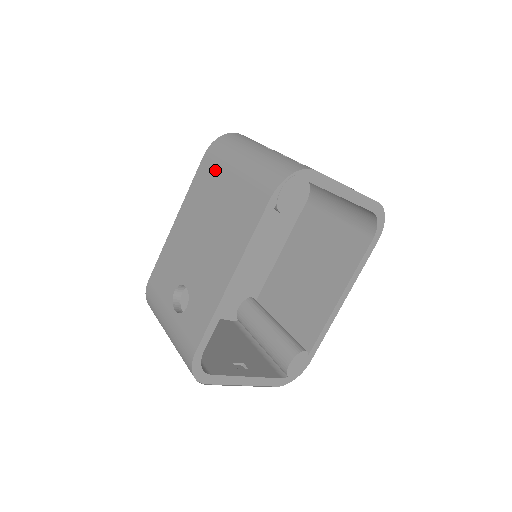
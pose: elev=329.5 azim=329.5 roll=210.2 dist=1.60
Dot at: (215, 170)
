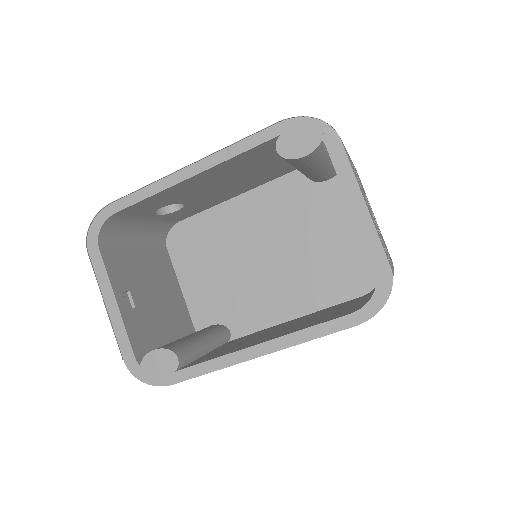
Dot at: occluded
